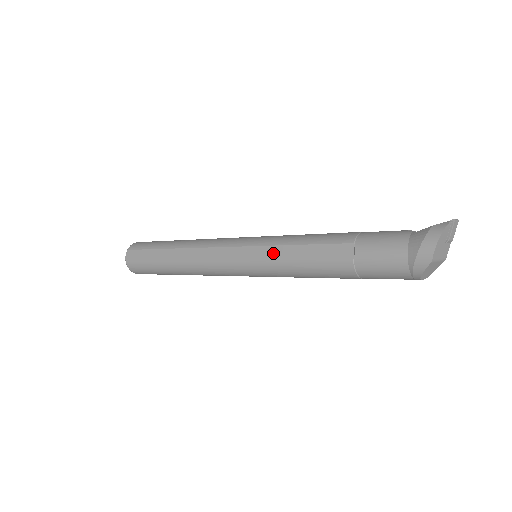
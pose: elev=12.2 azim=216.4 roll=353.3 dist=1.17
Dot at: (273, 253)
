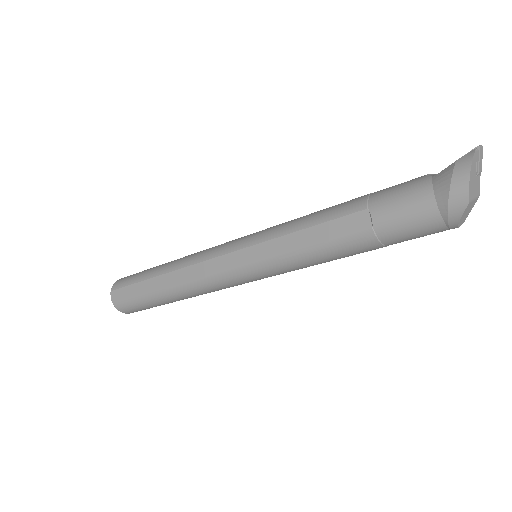
Dot at: (276, 247)
